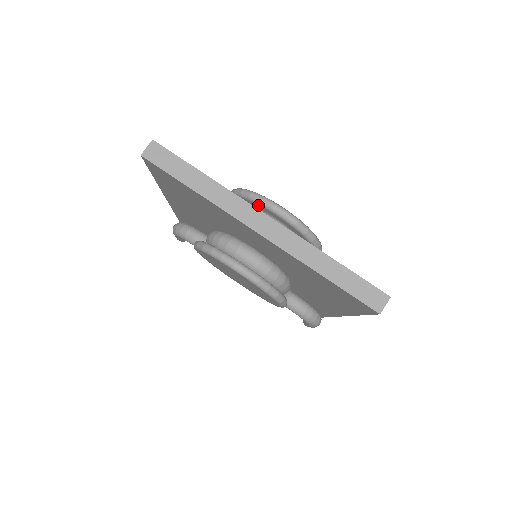
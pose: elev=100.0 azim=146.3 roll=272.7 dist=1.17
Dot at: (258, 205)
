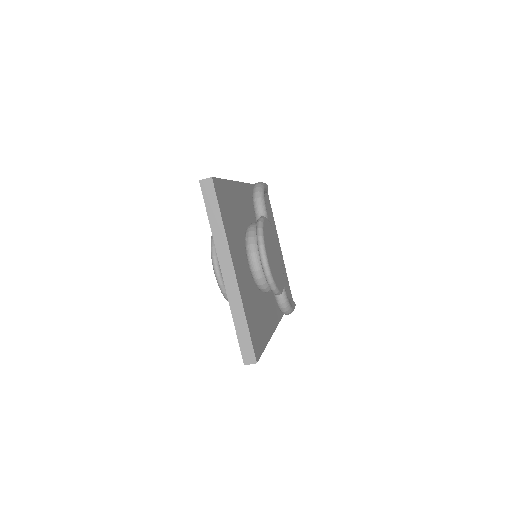
Dot at: (258, 245)
